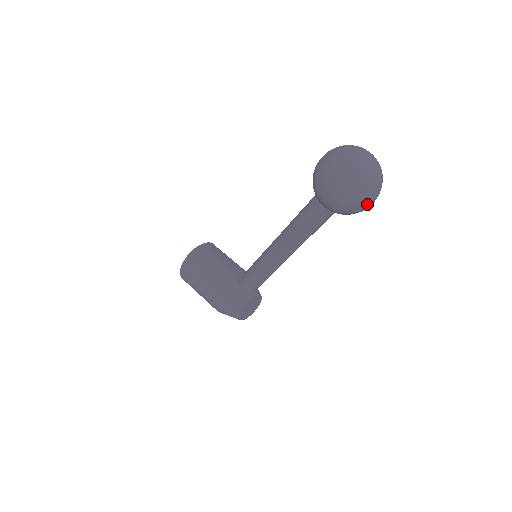
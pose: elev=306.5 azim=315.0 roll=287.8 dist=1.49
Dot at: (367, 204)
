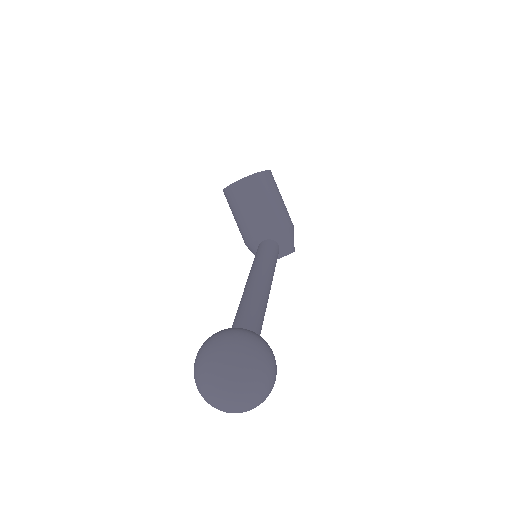
Dot at: occluded
